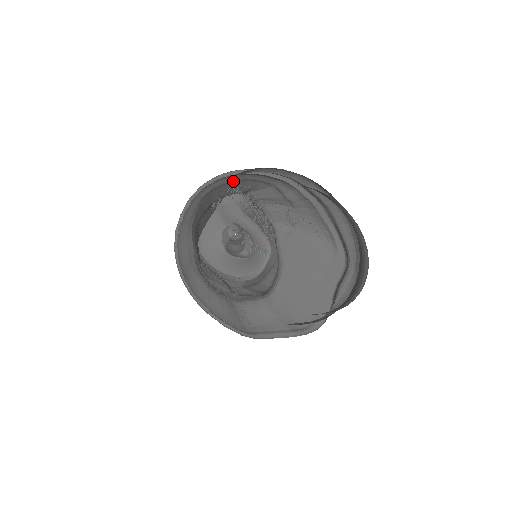
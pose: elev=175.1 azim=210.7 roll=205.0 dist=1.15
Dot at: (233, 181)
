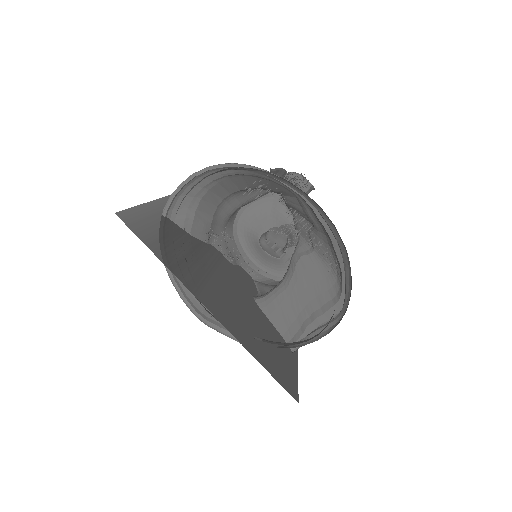
Dot at: (255, 176)
